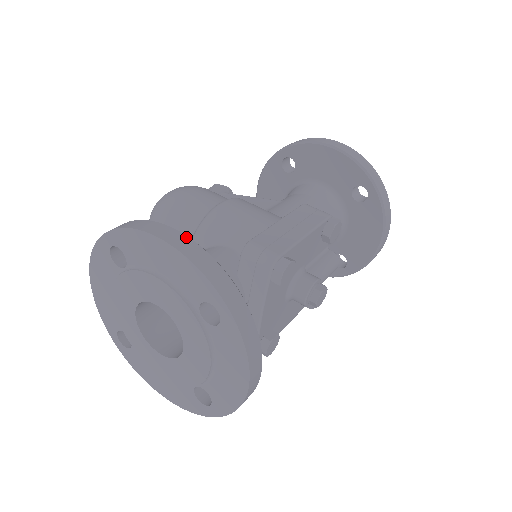
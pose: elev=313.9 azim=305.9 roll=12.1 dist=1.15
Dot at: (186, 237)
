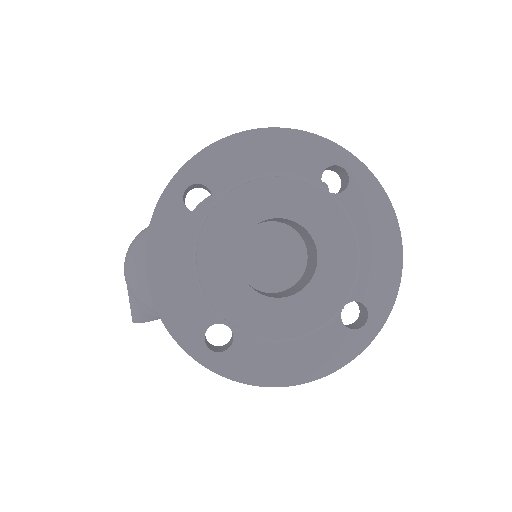
Dot at: occluded
